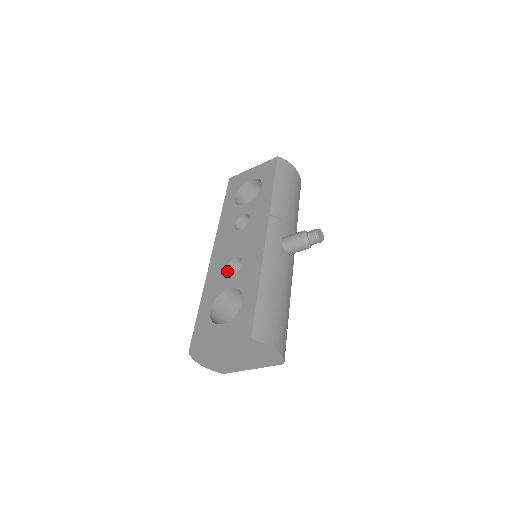
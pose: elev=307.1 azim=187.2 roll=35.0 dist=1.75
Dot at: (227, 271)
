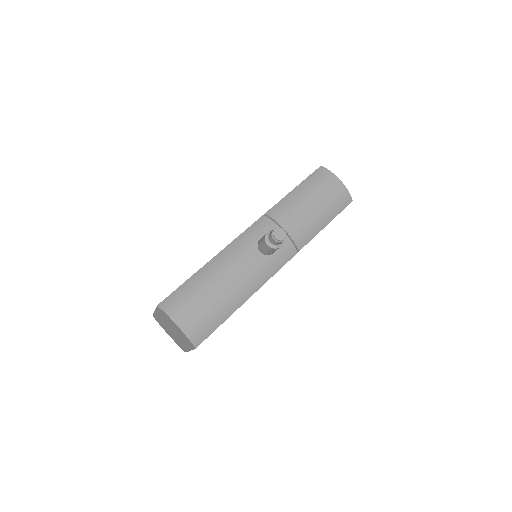
Dot at: occluded
